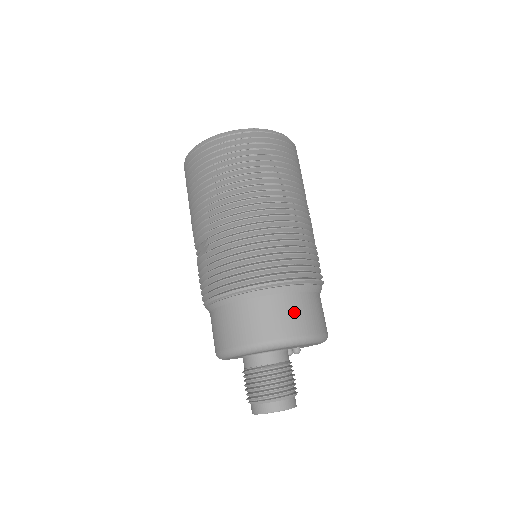
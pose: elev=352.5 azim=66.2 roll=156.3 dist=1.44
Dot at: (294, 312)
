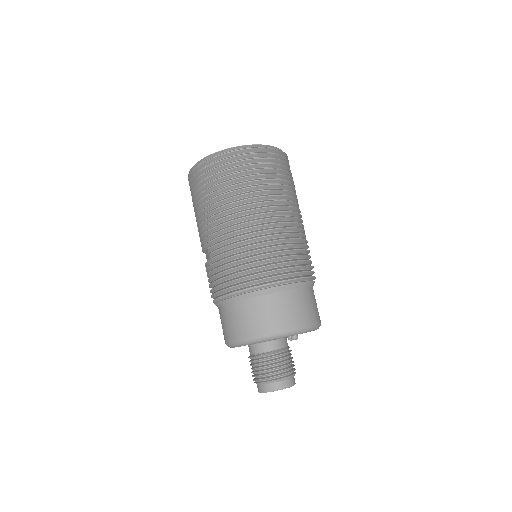
Dot at: (281, 309)
